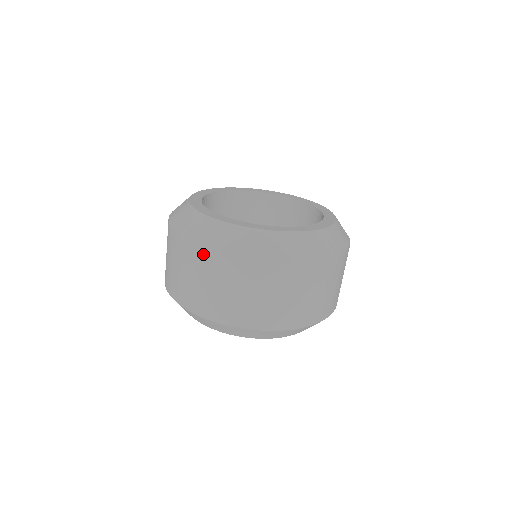
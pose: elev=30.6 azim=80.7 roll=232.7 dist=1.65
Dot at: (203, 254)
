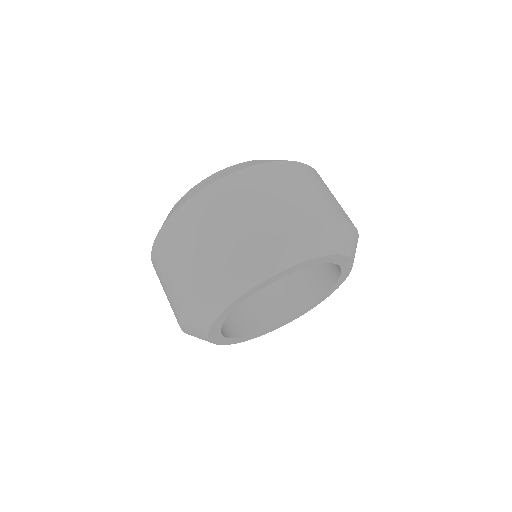
Dot at: (154, 257)
